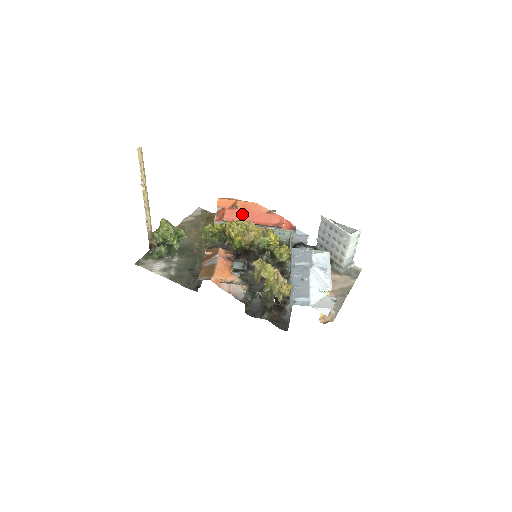
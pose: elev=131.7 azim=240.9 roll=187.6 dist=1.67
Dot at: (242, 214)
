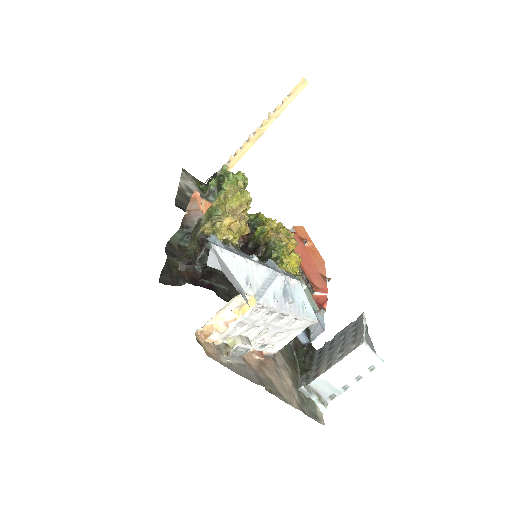
Dot at: (301, 249)
